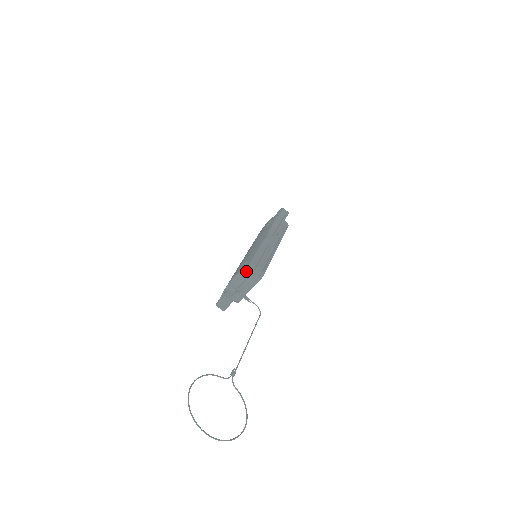
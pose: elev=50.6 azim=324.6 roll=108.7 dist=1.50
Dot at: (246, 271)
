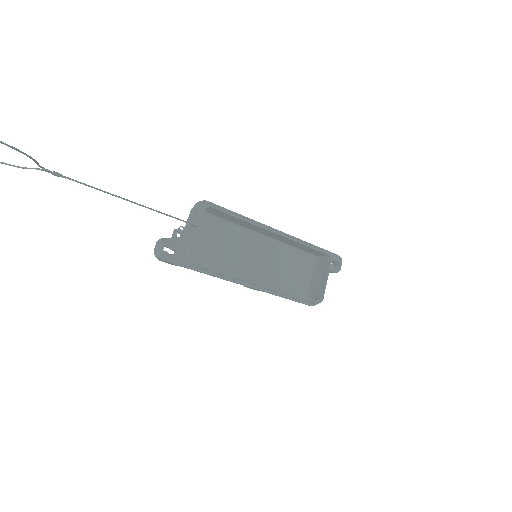
Dot at: occluded
